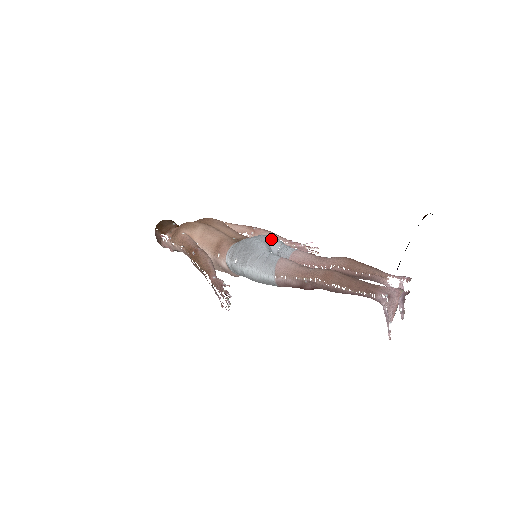
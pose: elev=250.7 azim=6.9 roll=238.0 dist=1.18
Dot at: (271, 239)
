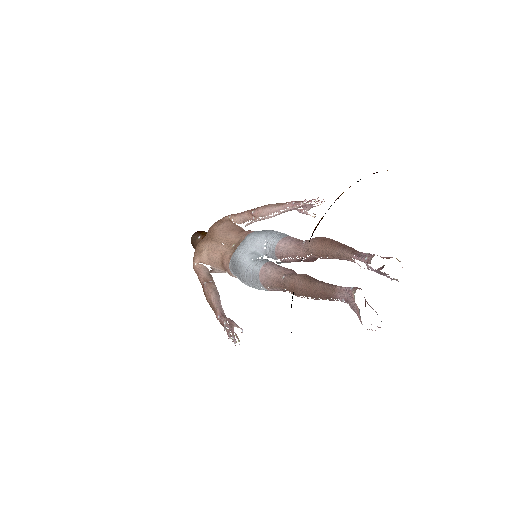
Dot at: (254, 240)
